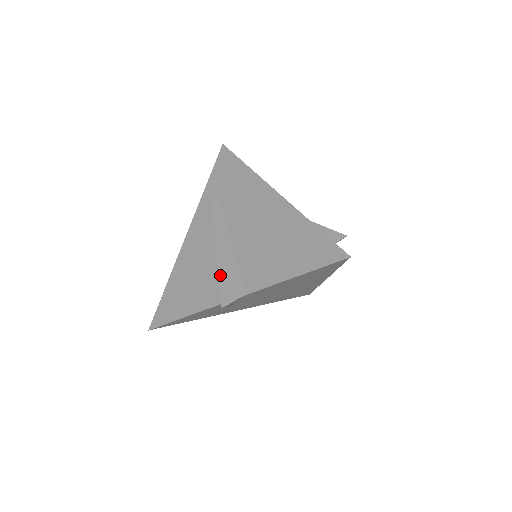
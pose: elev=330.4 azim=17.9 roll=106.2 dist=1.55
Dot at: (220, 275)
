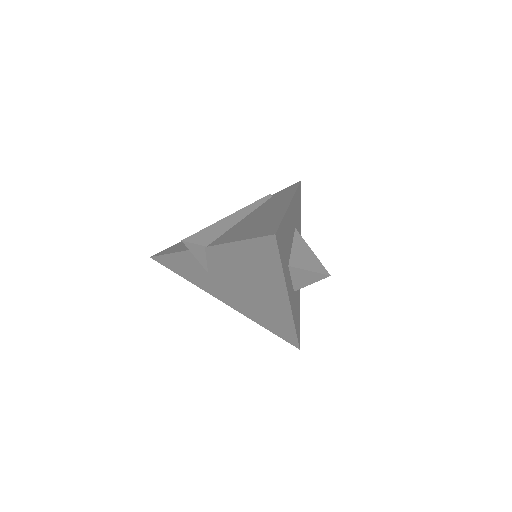
Dot at: (205, 229)
